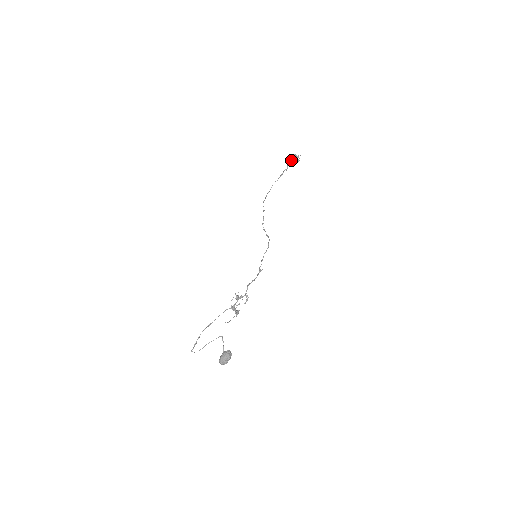
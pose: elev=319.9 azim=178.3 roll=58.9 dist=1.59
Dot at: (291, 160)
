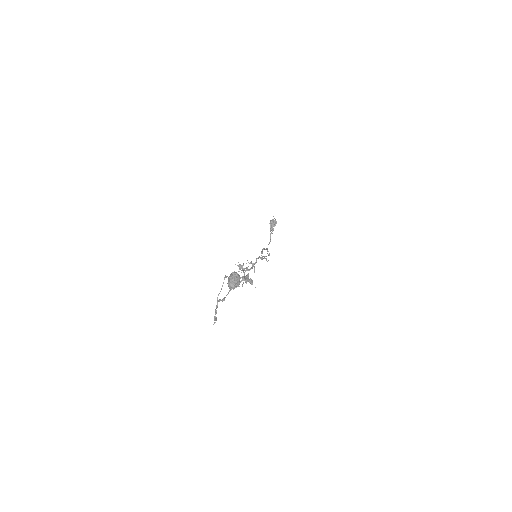
Dot at: occluded
